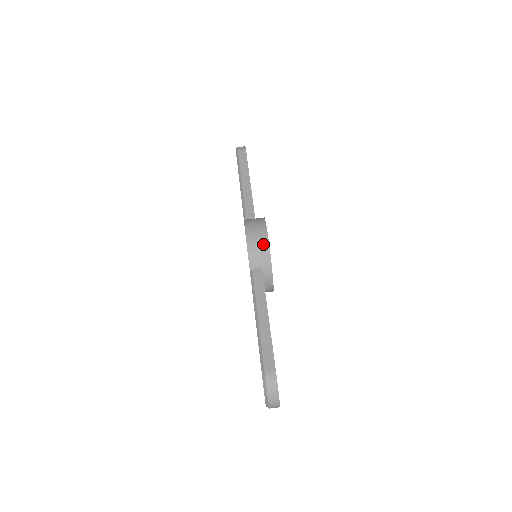
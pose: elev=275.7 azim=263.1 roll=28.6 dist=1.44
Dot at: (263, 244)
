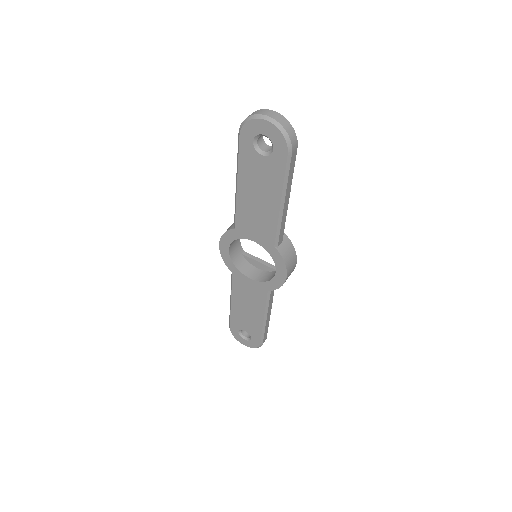
Dot at: occluded
